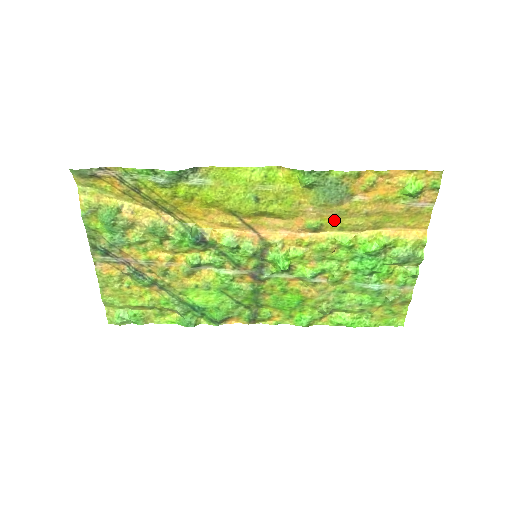
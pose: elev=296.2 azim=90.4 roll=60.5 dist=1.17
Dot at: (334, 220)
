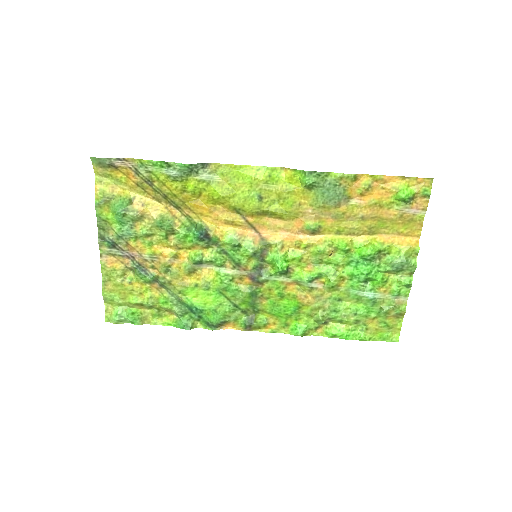
Dot at: (332, 223)
